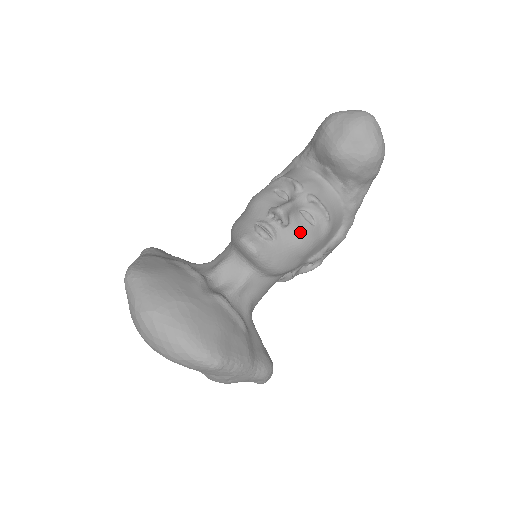
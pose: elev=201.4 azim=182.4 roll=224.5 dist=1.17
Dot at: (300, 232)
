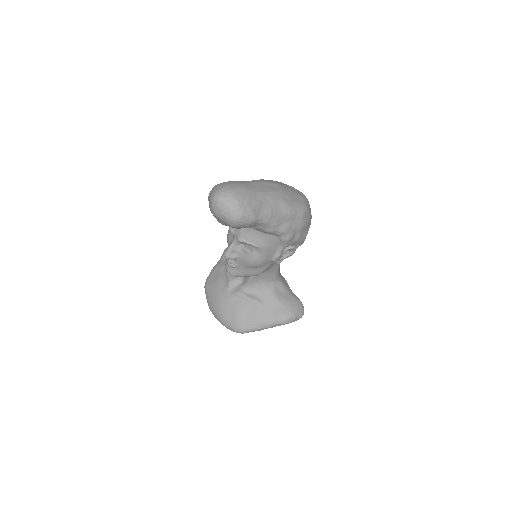
Dot at: (245, 259)
